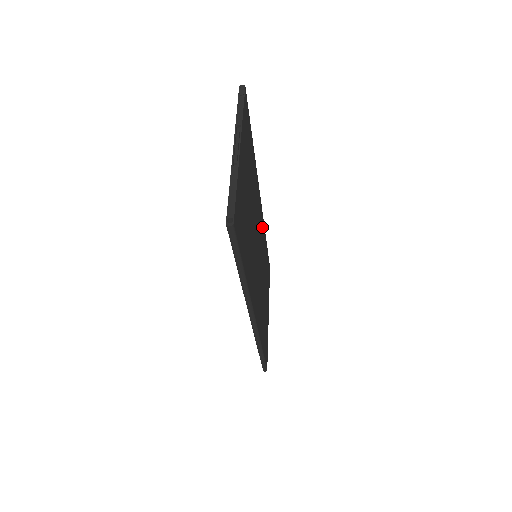
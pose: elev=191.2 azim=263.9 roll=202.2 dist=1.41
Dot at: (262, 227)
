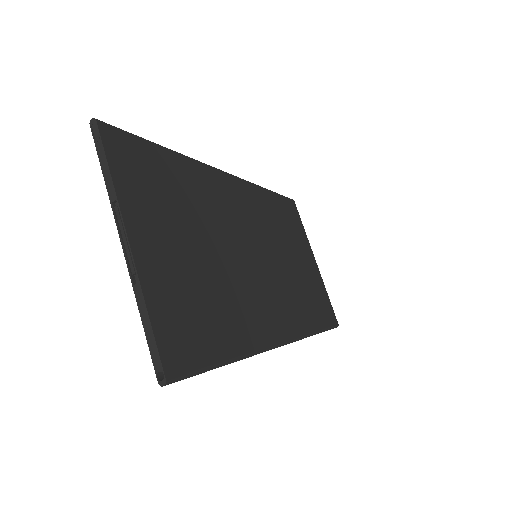
Dot at: (251, 199)
